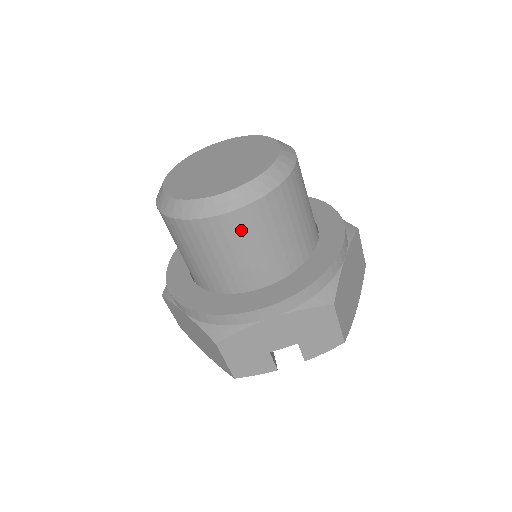
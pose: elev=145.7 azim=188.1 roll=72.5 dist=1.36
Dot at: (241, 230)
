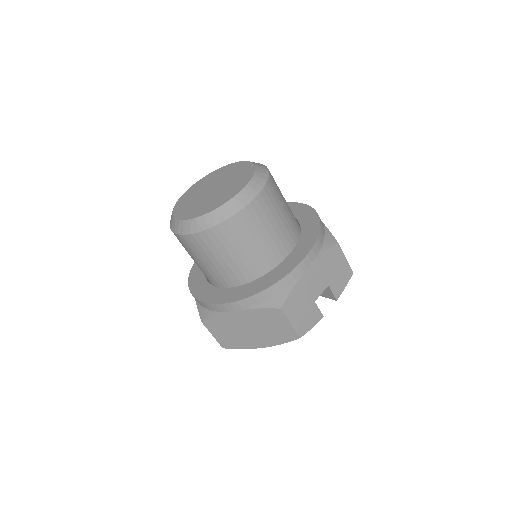
Dot at: (261, 213)
